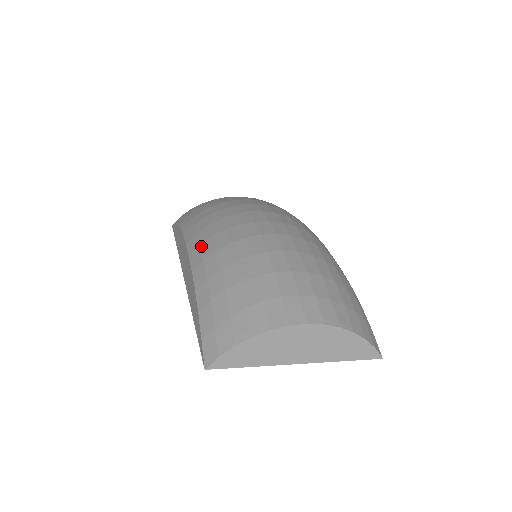
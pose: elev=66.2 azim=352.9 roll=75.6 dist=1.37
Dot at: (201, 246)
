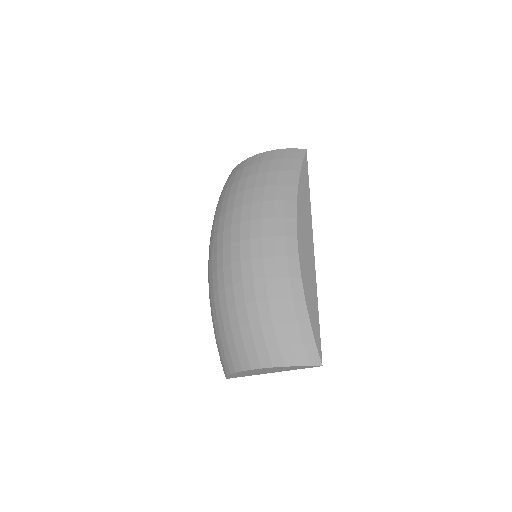
Dot at: occluded
